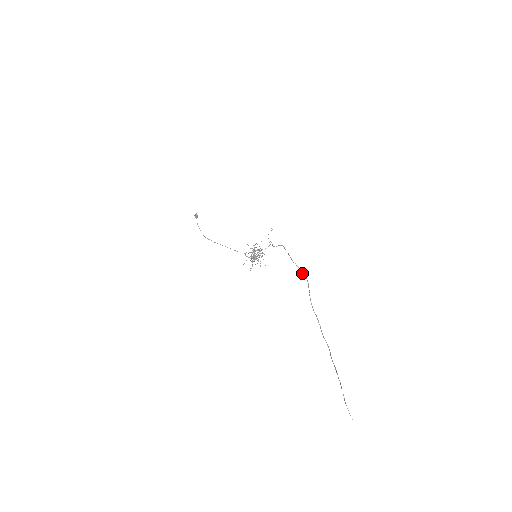
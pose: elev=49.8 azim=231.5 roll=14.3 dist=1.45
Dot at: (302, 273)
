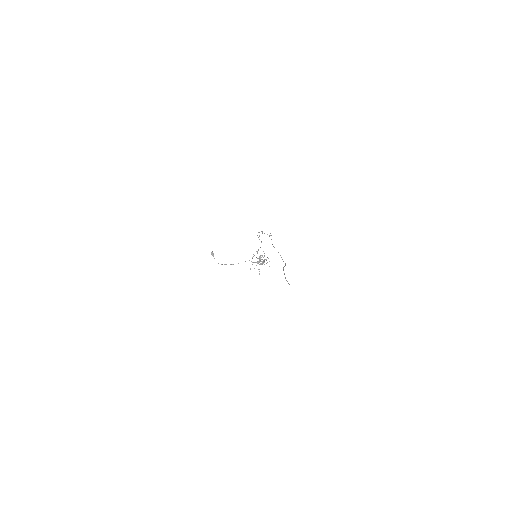
Dot at: occluded
